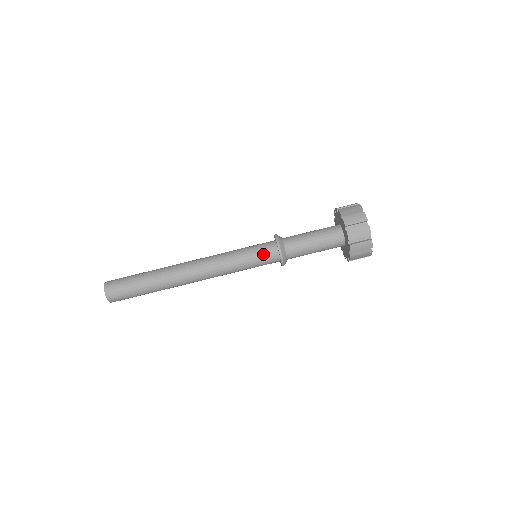
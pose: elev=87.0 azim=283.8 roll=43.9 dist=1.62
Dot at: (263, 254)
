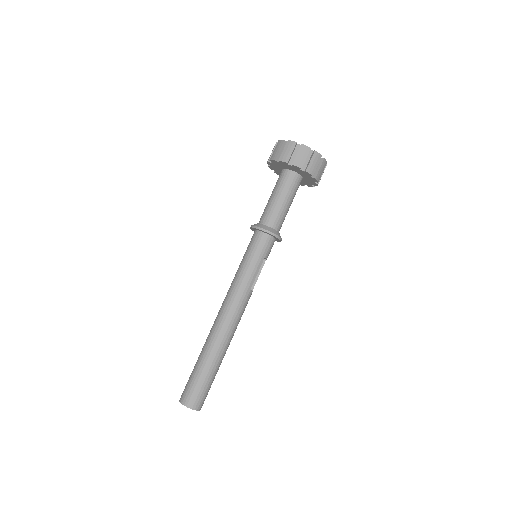
Dot at: (250, 245)
